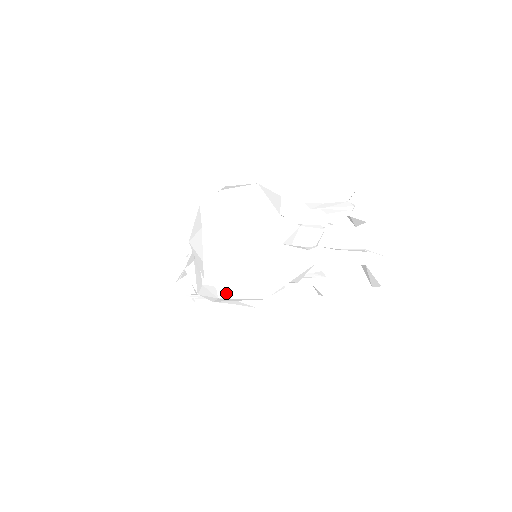
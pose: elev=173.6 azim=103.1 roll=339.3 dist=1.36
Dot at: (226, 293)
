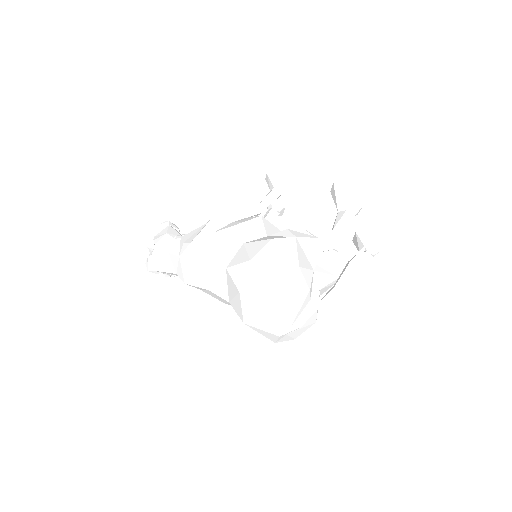
Dot at: occluded
